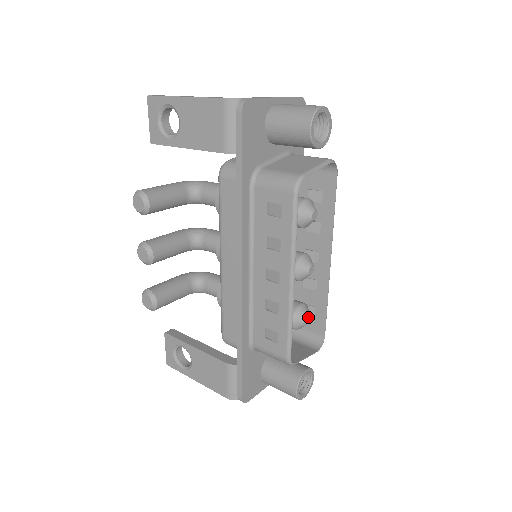
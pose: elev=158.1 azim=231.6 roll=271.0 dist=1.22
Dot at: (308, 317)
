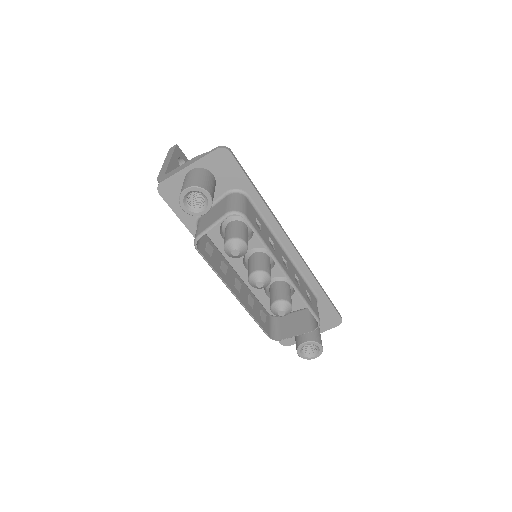
Dot at: (280, 312)
